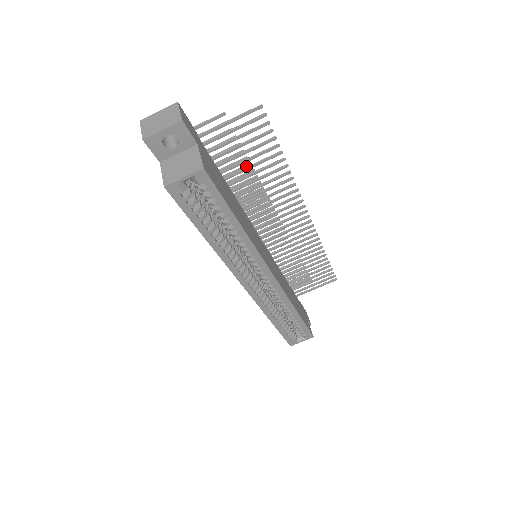
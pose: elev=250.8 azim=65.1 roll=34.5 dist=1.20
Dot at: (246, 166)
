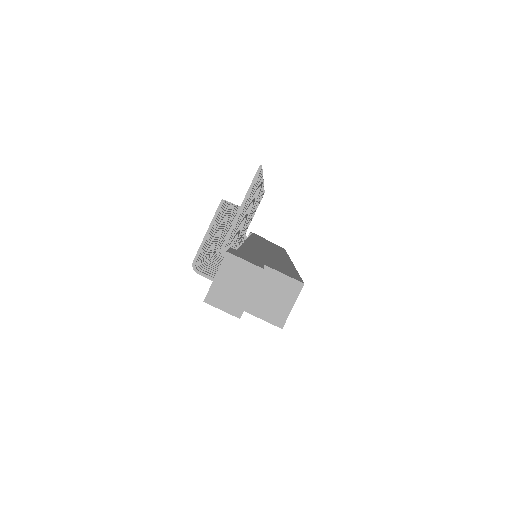
Dot at: occluded
